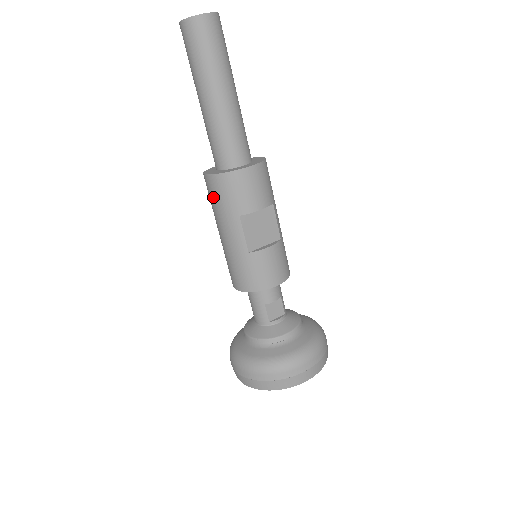
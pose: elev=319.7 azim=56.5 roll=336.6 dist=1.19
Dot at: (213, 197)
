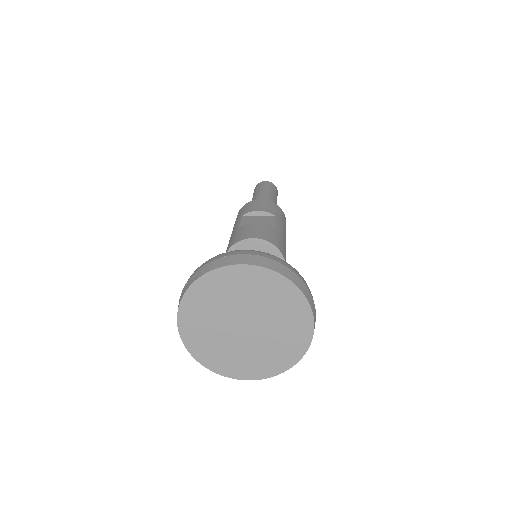
Dot at: occluded
